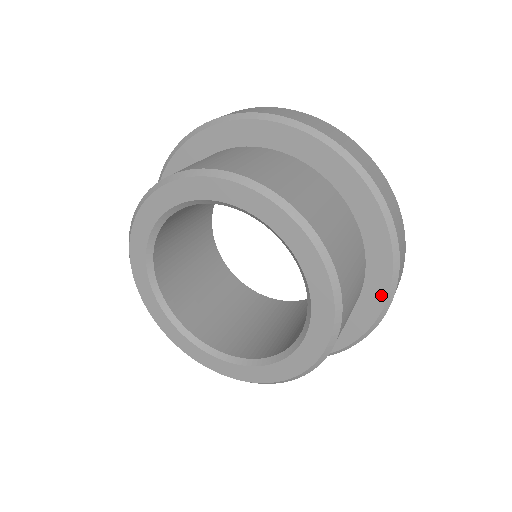
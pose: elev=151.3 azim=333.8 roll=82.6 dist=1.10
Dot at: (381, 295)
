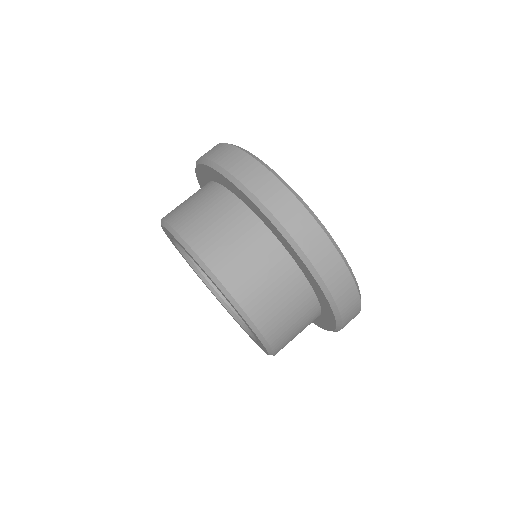
Dot at: occluded
